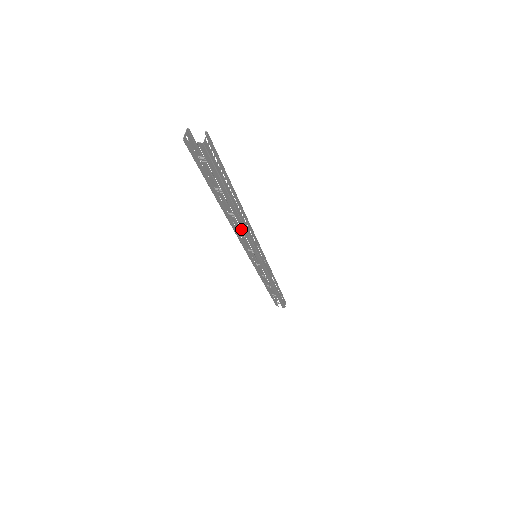
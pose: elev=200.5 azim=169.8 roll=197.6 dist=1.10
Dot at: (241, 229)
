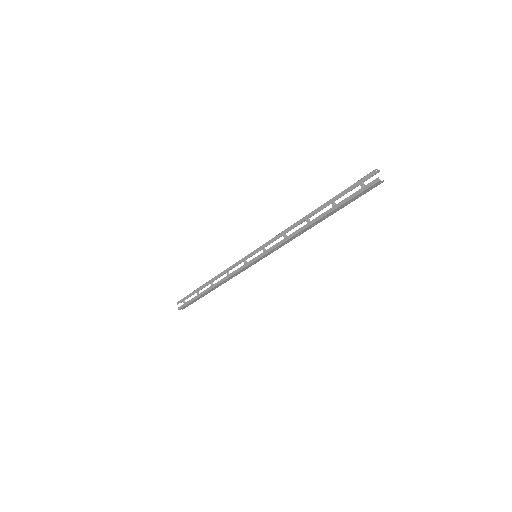
Dot at: occluded
